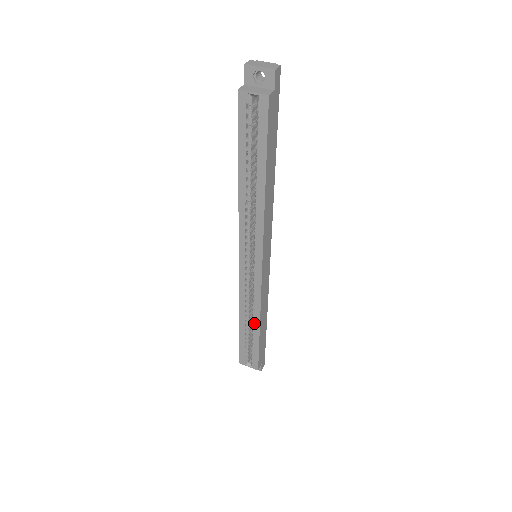
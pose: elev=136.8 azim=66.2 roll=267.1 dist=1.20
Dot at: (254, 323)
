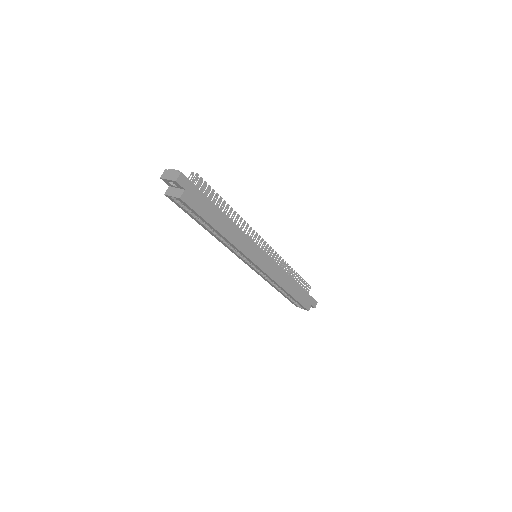
Dot at: occluded
